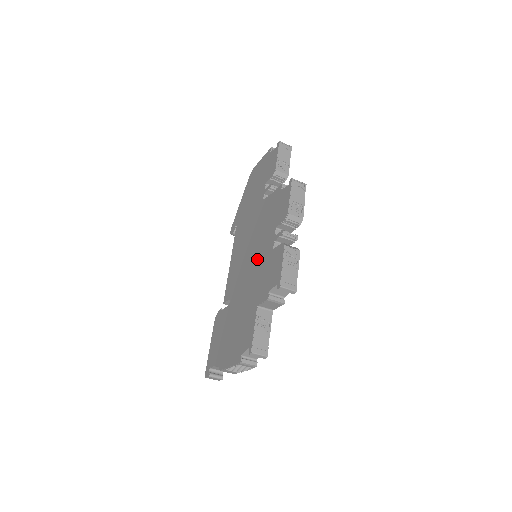
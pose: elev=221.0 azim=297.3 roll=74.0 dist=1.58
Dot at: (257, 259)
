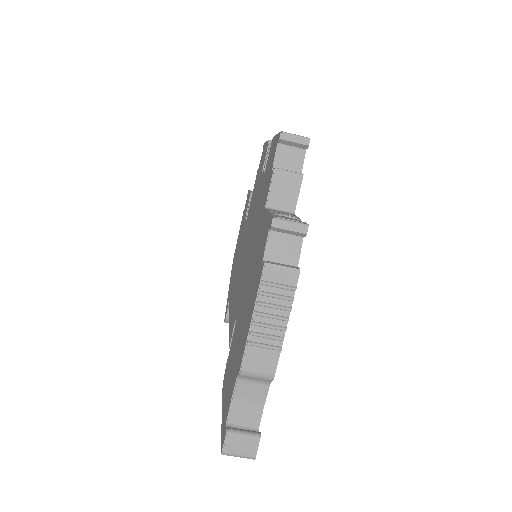
Dot at: (253, 222)
